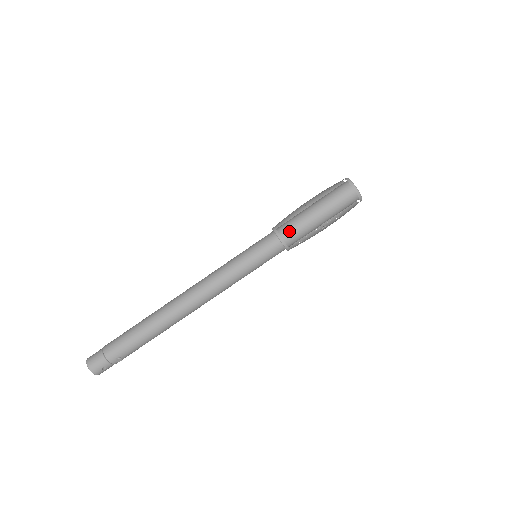
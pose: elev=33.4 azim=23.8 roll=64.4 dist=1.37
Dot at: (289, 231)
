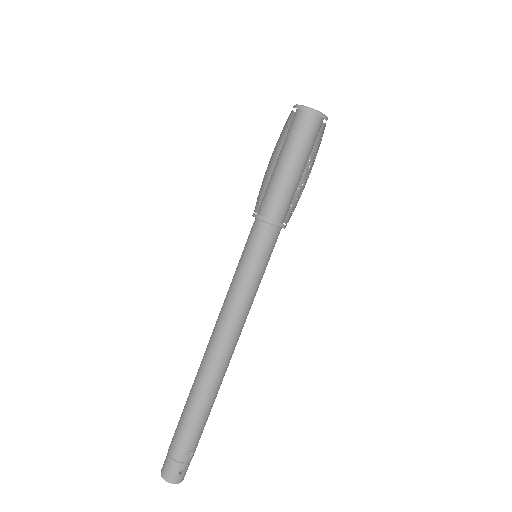
Dot at: (269, 206)
